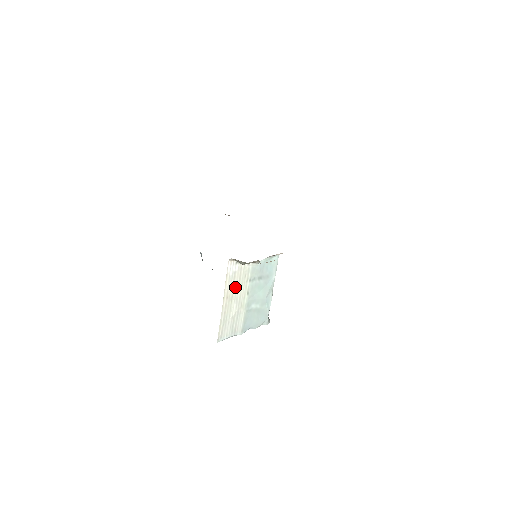
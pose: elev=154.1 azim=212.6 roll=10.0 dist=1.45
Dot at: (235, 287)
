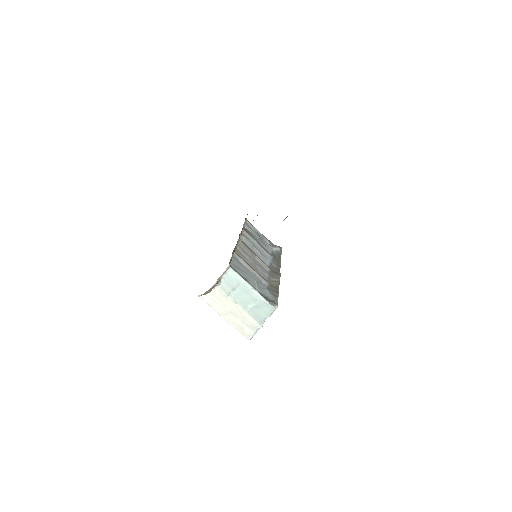
Dot at: (222, 306)
